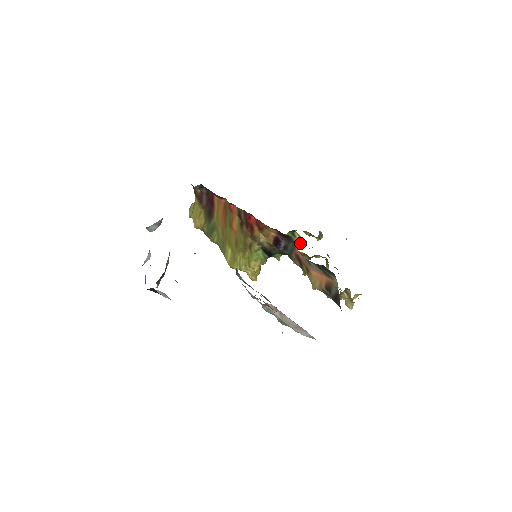
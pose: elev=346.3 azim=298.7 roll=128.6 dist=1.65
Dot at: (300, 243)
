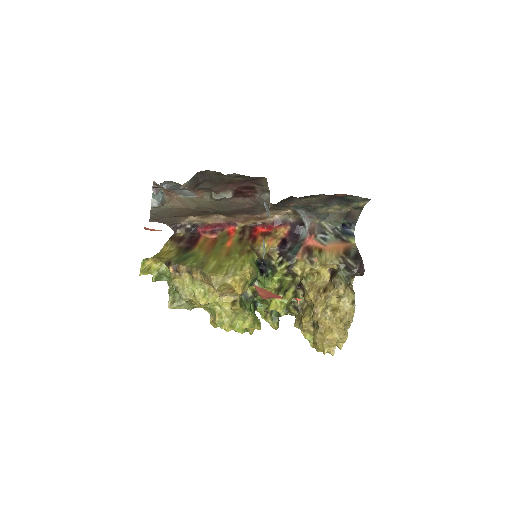
Dot at: (259, 322)
